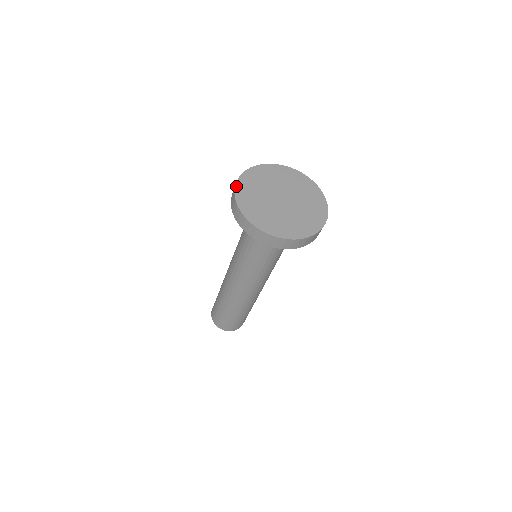
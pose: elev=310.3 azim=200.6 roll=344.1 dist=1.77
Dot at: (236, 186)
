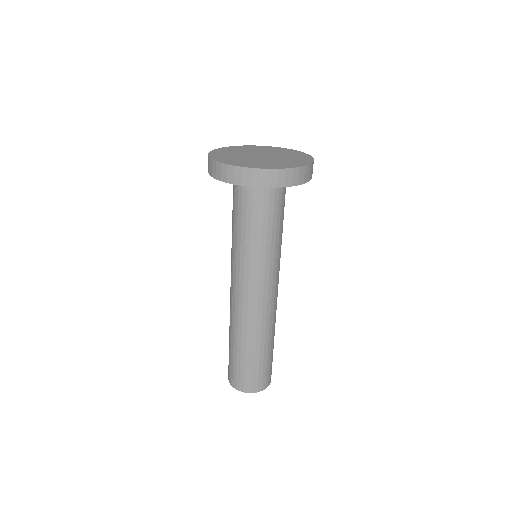
Dot at: (219, 161)
